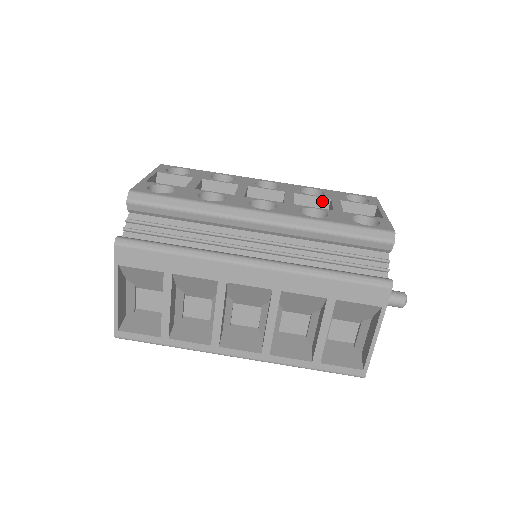
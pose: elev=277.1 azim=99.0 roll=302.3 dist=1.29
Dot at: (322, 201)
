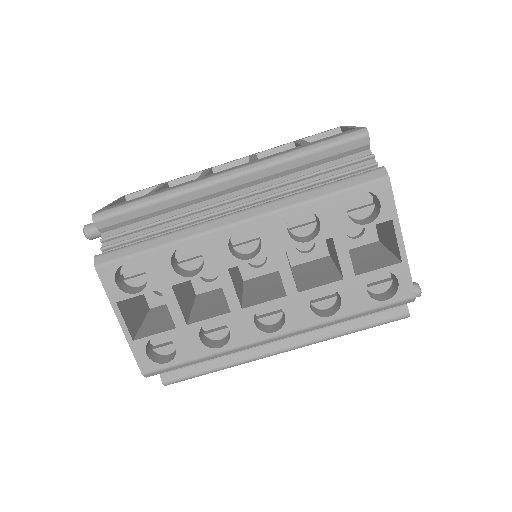
Dot at: (321, 239)
